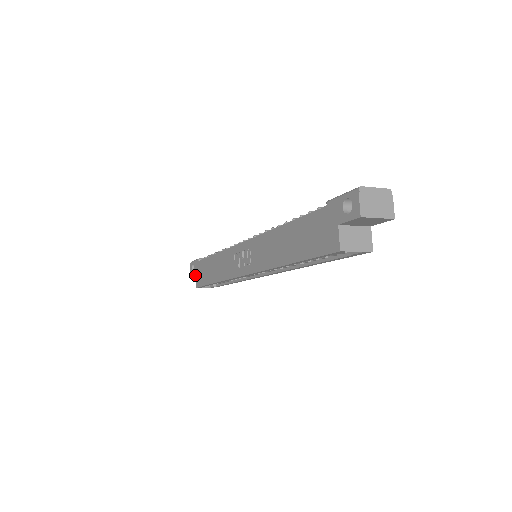
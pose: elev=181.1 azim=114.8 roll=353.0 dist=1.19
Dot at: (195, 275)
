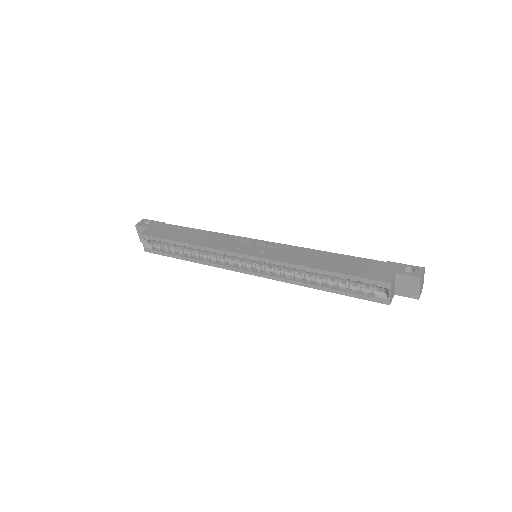
Dot at: (148, 227)
